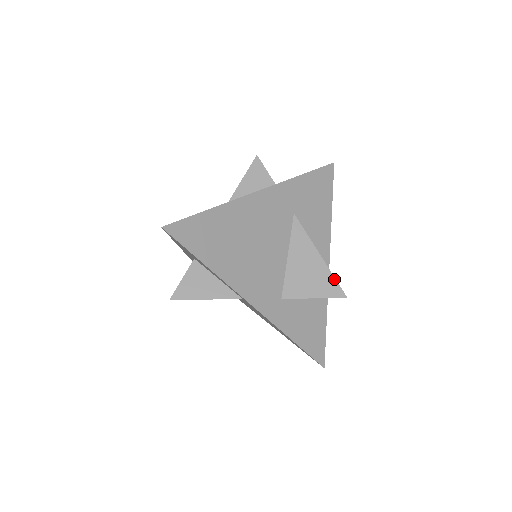
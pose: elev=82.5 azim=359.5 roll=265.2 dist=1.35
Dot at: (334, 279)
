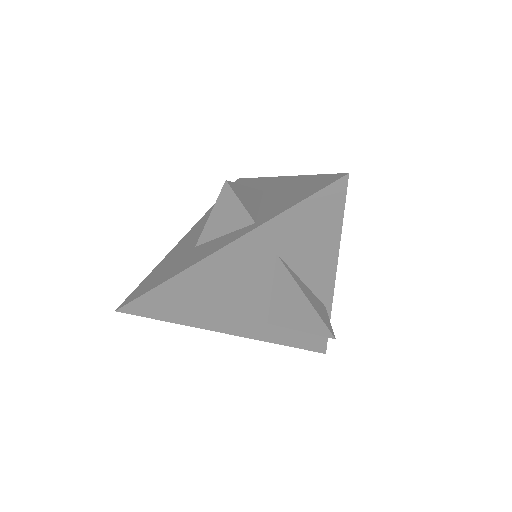
Dot at: (322, 322)
